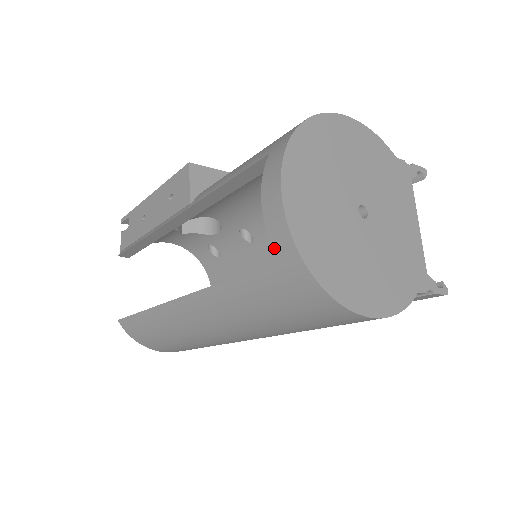
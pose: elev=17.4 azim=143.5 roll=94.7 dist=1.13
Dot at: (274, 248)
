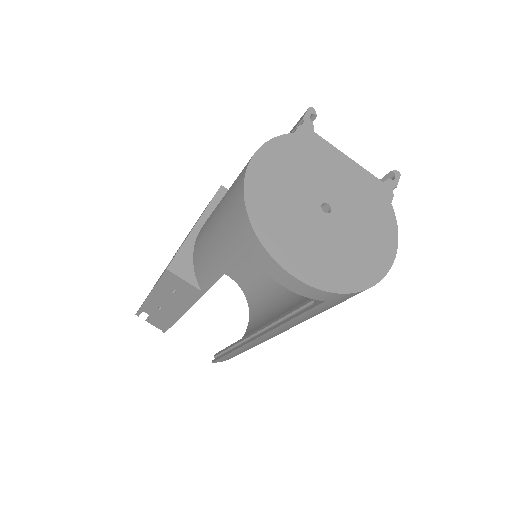
Dot at: (317, 299)
